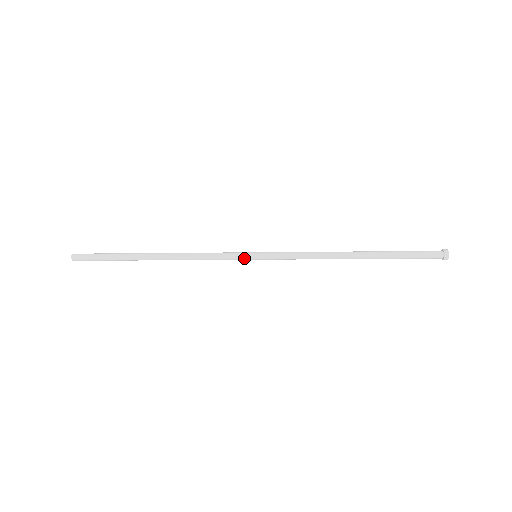
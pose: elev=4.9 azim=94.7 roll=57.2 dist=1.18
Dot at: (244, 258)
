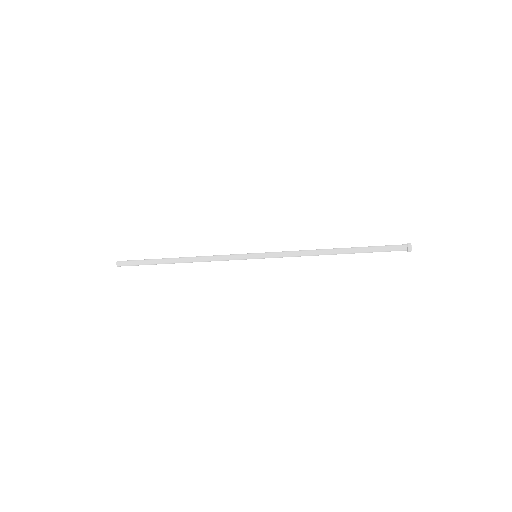
Dot at: (246, 256)
